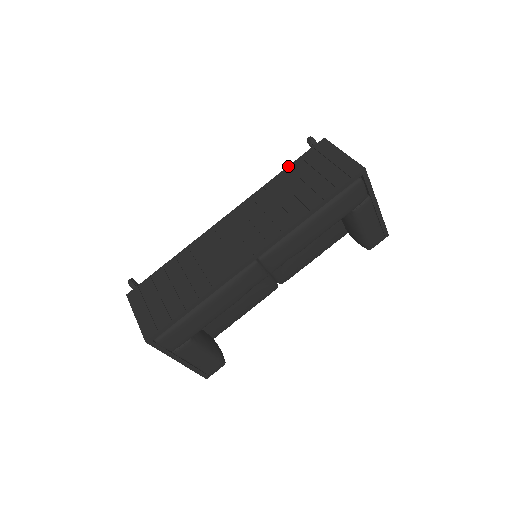
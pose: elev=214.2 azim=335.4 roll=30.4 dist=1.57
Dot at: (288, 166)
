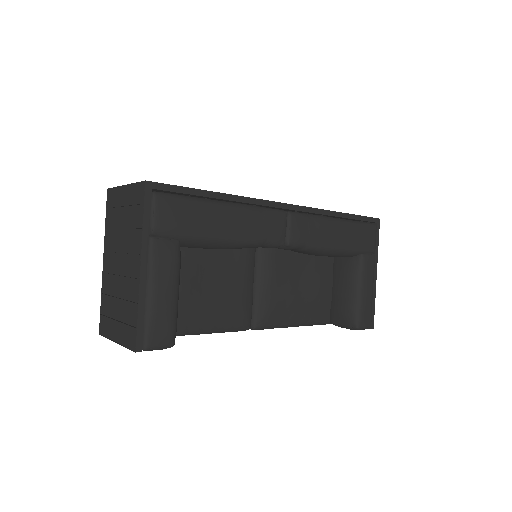
Dot at: occluded
